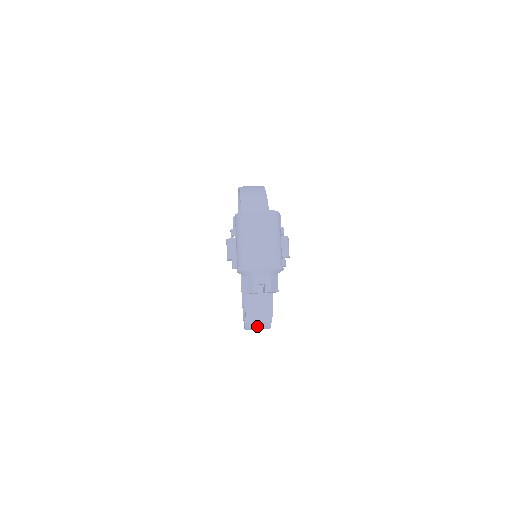
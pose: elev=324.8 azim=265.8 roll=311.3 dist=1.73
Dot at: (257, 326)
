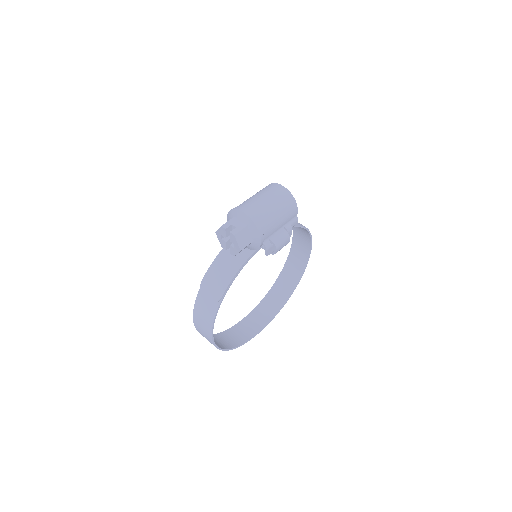
Dot at: (204, 311)
